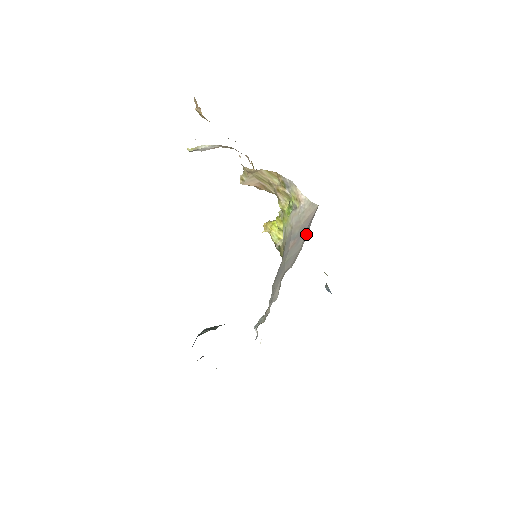
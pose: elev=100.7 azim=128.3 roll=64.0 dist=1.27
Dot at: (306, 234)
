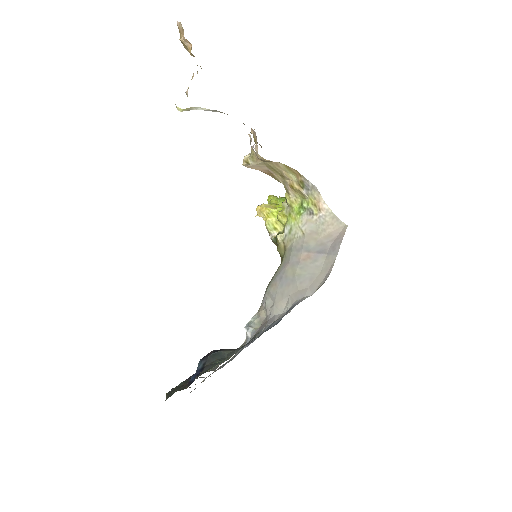
Dot at: (331, 259)
